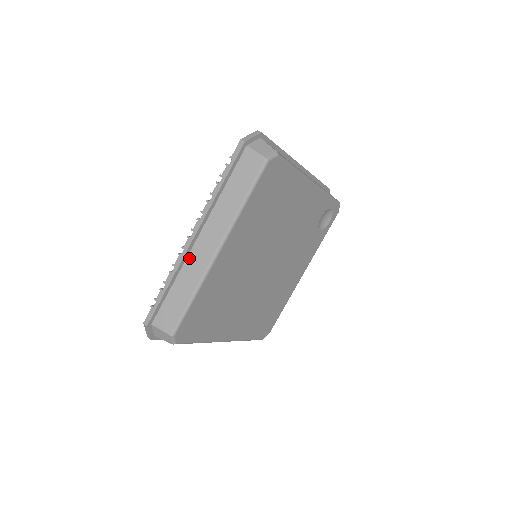
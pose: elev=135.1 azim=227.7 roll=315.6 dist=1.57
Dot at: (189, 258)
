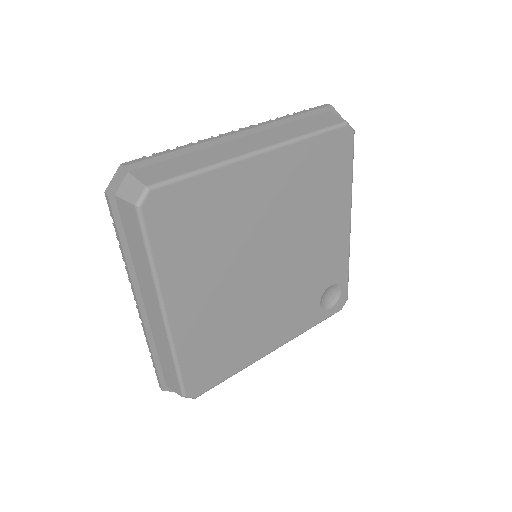
Dot at: (221, 145)
